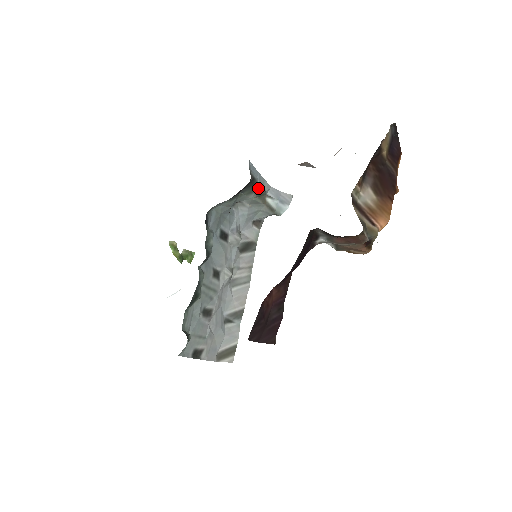
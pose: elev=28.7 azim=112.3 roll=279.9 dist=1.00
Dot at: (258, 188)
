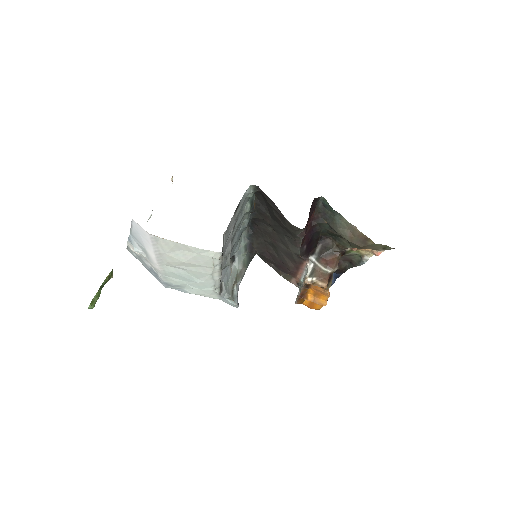
Dot at: (245, 269)
